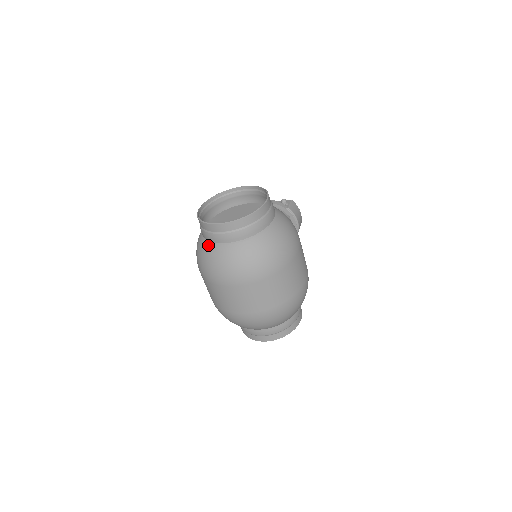
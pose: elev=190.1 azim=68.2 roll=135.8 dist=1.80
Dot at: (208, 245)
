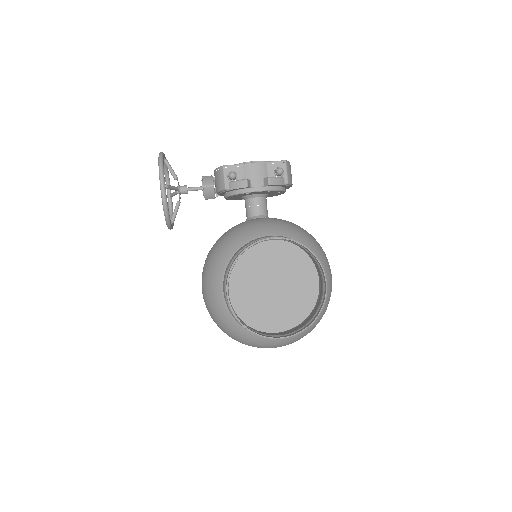
Dot at: (250, 334)
